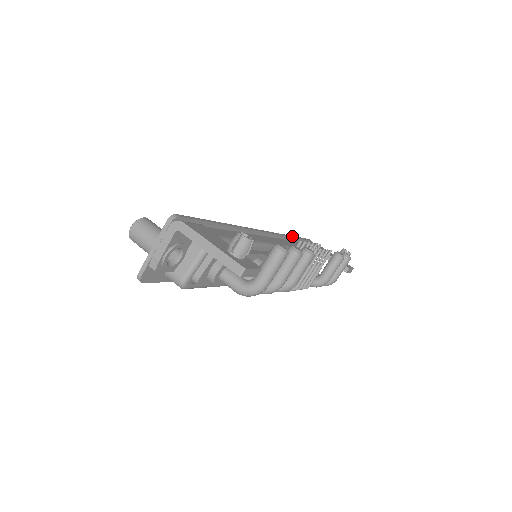
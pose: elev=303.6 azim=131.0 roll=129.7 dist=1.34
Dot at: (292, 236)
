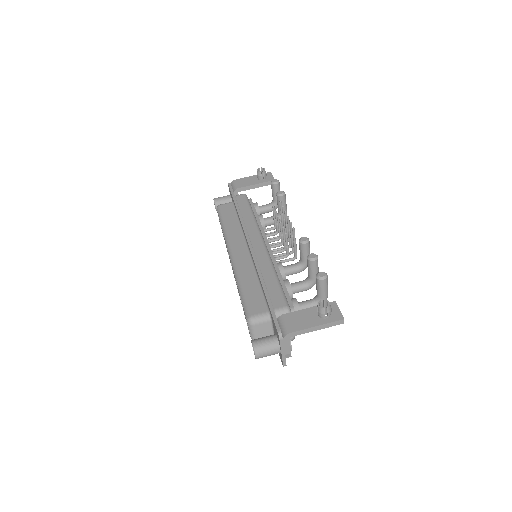
Dot at: (237, 207)
